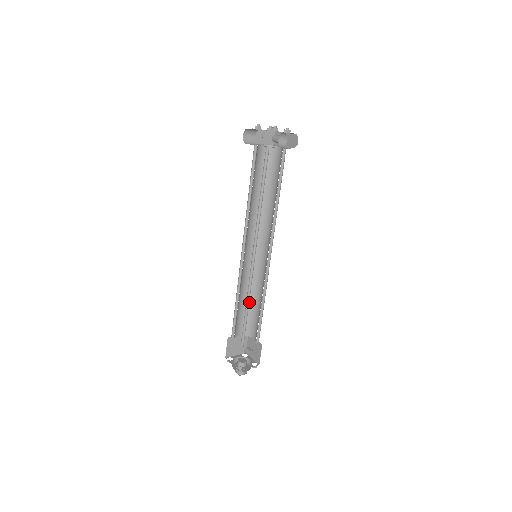
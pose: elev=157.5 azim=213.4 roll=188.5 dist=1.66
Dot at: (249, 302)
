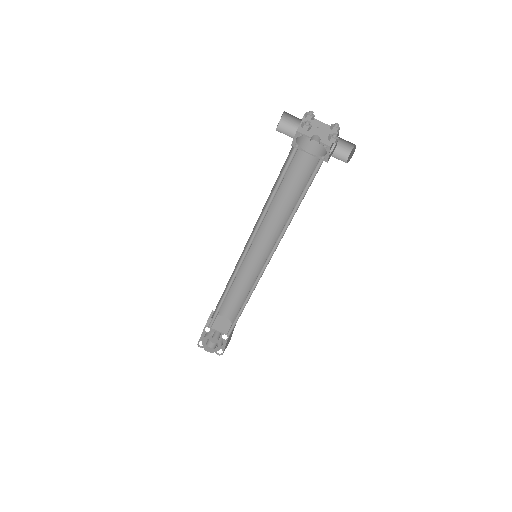
Dot at: (243, 294)
